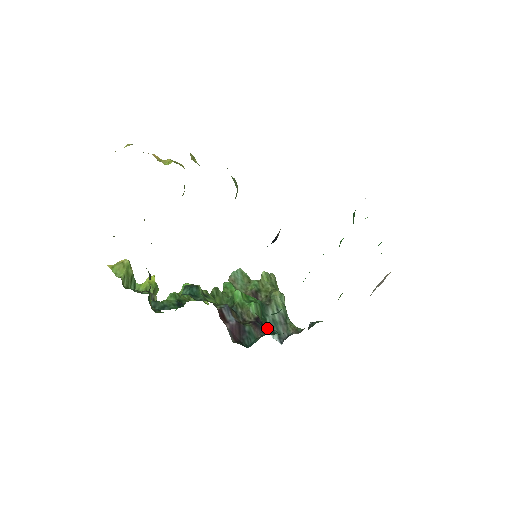
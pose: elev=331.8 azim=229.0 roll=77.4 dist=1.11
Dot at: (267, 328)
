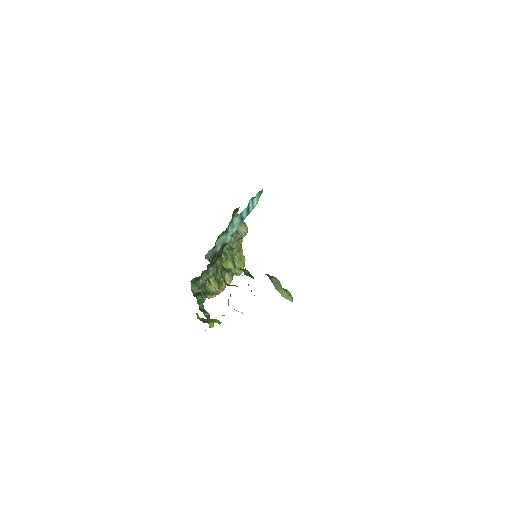
Dot at: occluded
